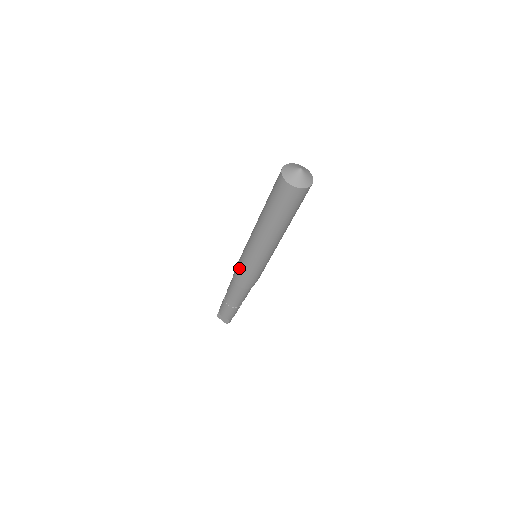
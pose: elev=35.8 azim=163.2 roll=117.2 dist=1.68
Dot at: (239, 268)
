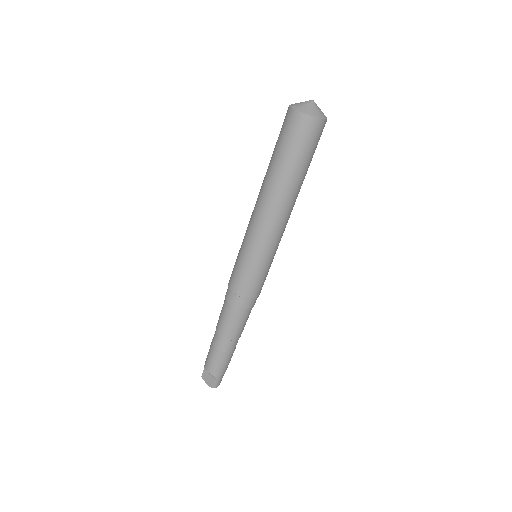
Dot at: (233, 272)
